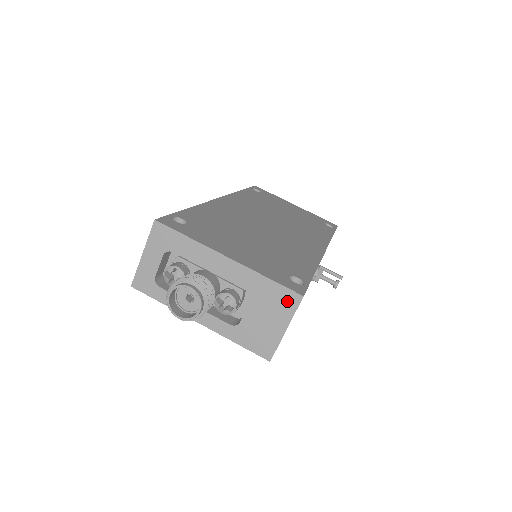
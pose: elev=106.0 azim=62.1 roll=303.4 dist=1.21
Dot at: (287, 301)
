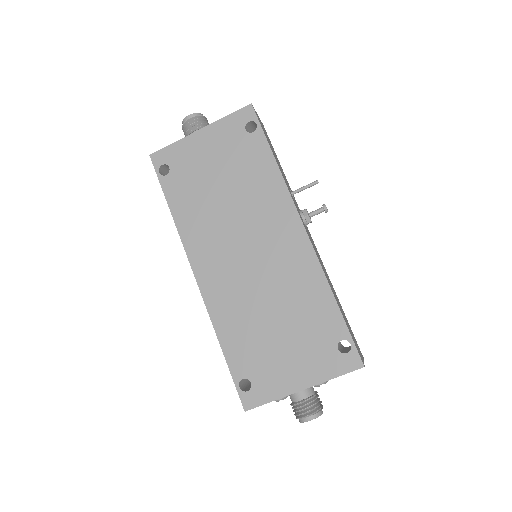
Dot at: occluded
